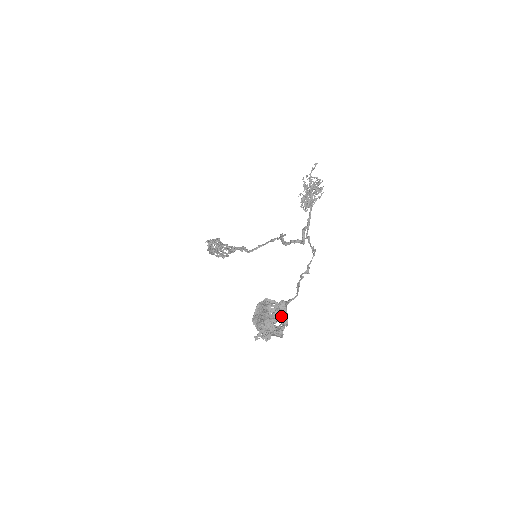
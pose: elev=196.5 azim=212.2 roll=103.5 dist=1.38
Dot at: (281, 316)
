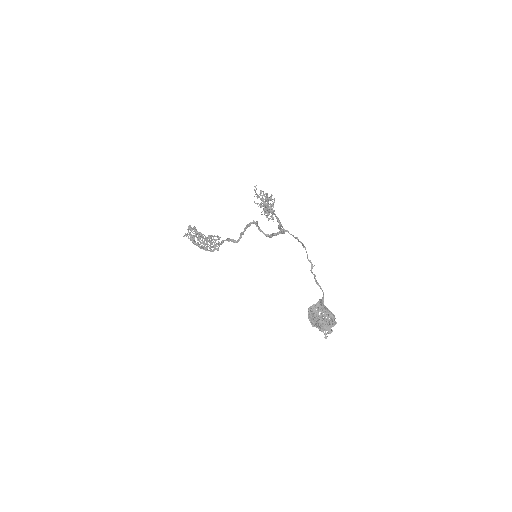
Dot at: (330, 318)
